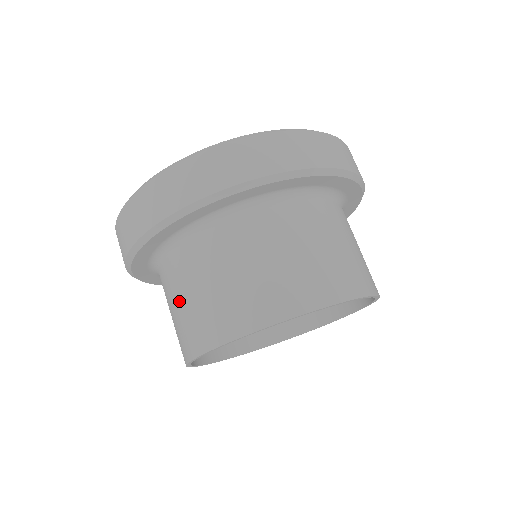
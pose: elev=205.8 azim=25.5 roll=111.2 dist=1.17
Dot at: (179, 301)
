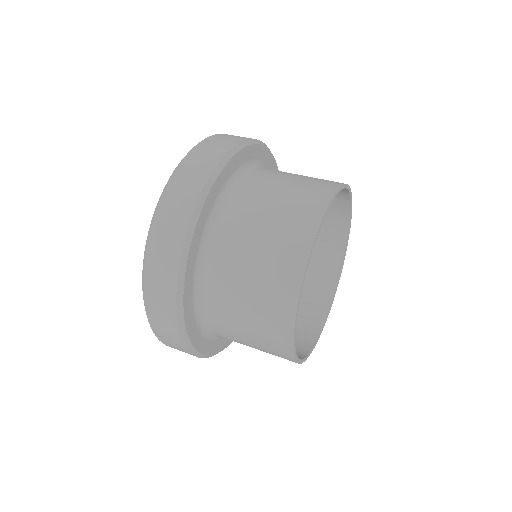
Dot at: occluded
